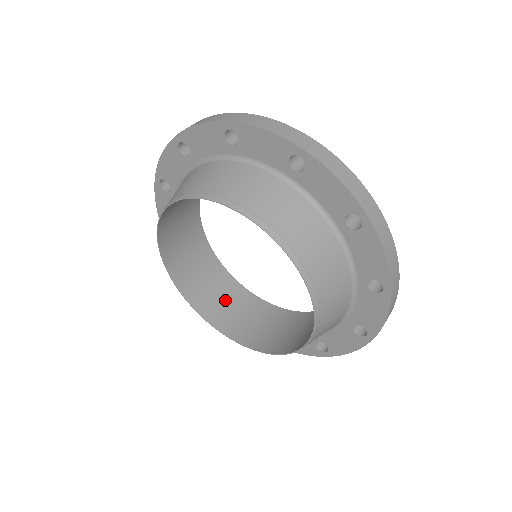
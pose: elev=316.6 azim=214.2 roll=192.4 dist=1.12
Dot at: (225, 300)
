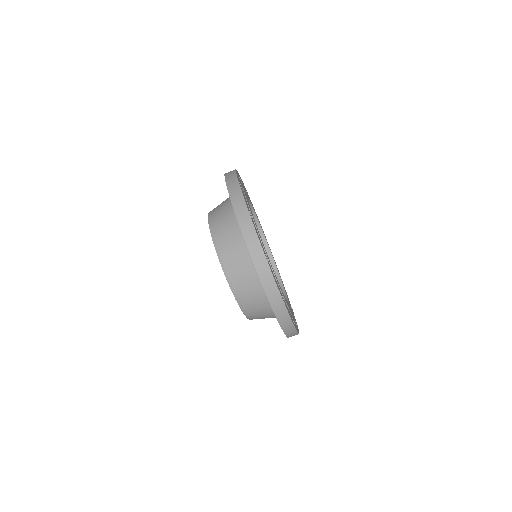
Dot at: occluded
